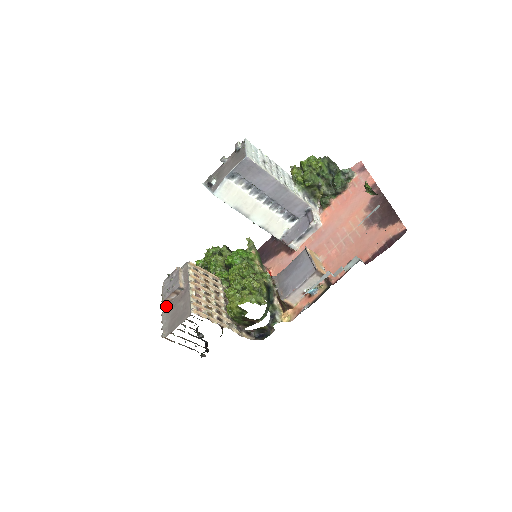
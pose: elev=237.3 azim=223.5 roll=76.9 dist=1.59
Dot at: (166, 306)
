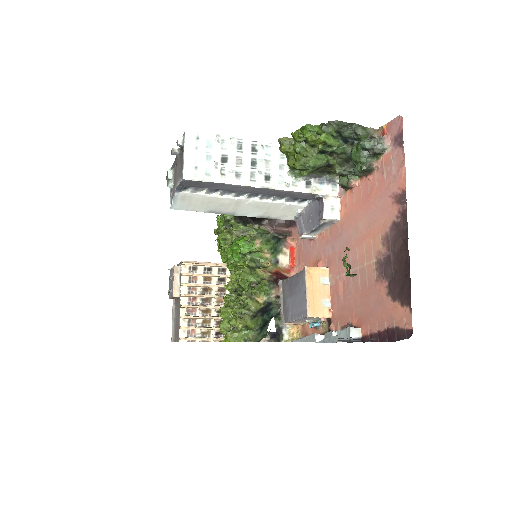
Dot at: (175, 301)
